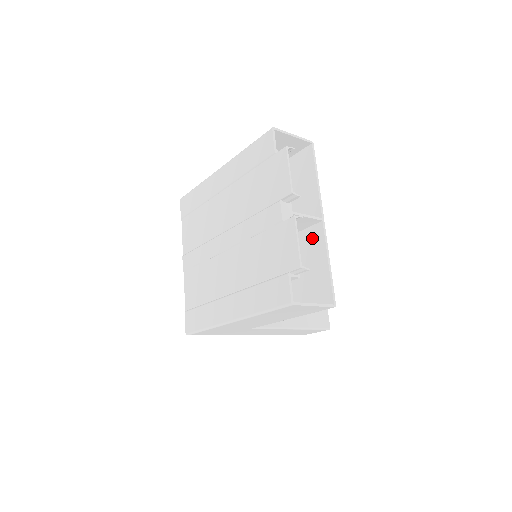
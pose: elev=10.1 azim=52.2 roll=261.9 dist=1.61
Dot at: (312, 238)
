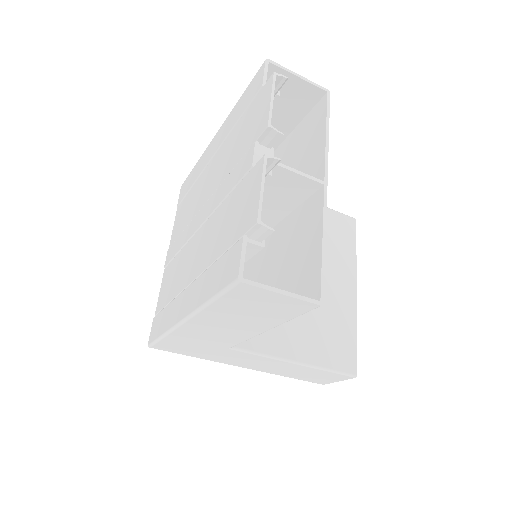
Dot at: (309, 211)
